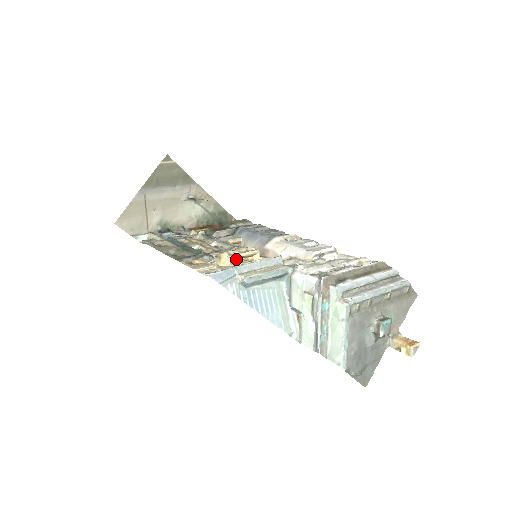
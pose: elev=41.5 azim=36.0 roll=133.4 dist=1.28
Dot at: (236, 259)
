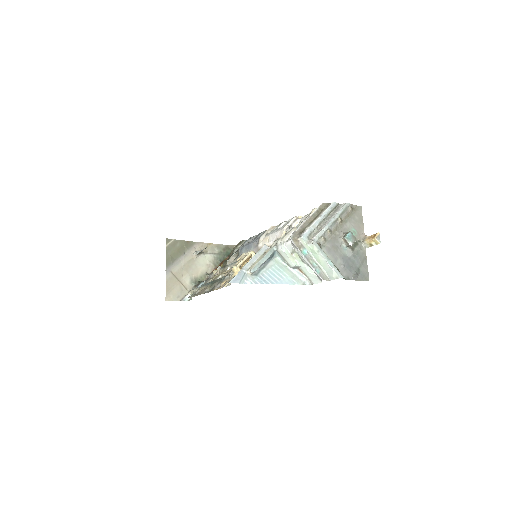
Dot at: (242, 265)
